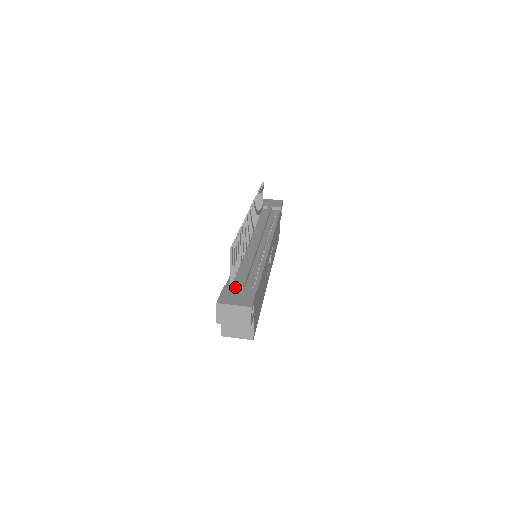
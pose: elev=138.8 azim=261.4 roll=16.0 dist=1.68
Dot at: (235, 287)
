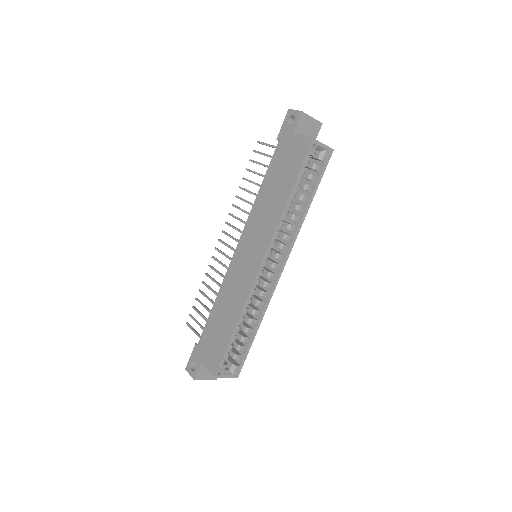
Dot at: occluded
